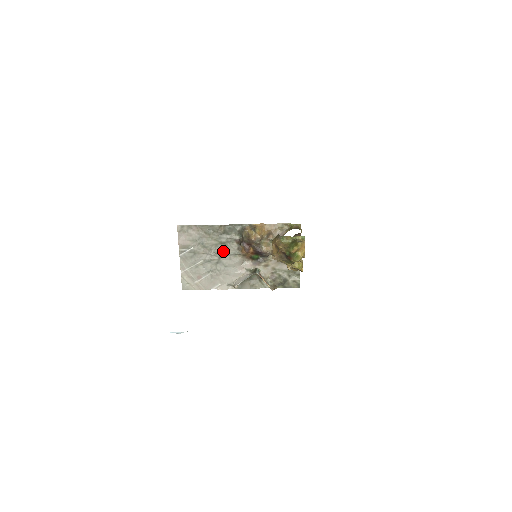
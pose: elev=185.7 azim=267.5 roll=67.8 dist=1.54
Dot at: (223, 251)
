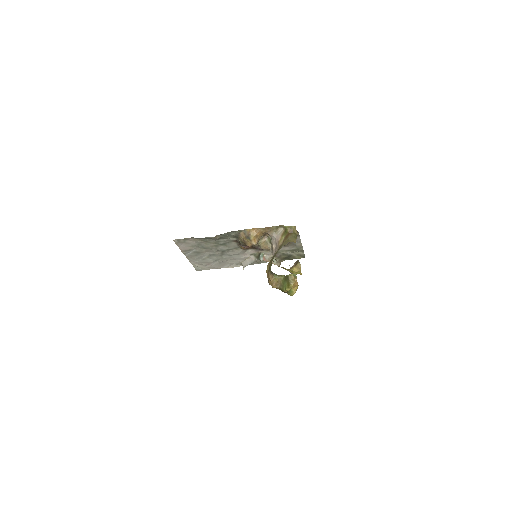
Dot at: (224, 248)
